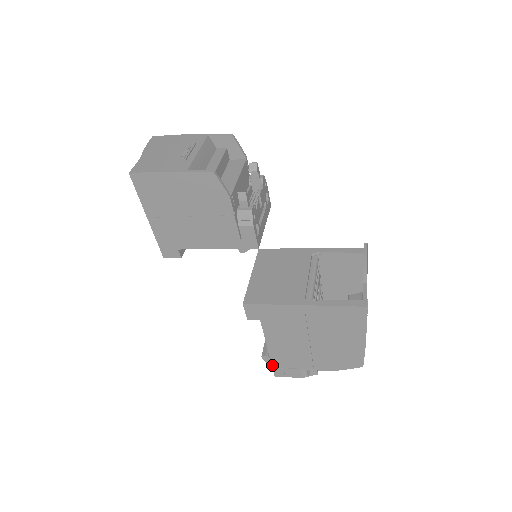
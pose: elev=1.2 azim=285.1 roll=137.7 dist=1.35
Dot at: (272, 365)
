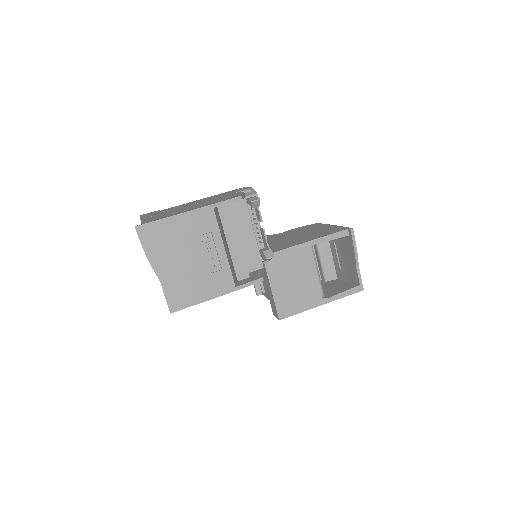
Dot at: (266, 297)
